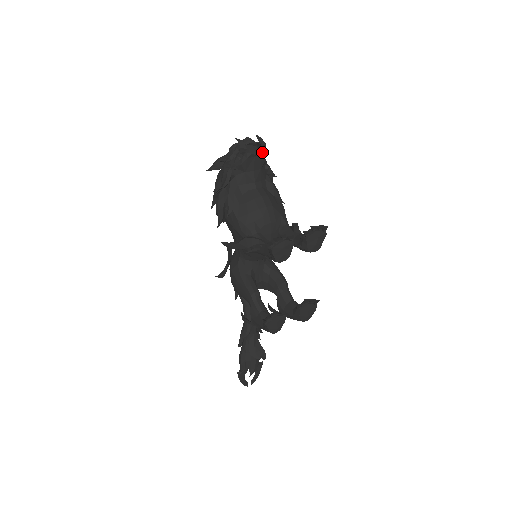
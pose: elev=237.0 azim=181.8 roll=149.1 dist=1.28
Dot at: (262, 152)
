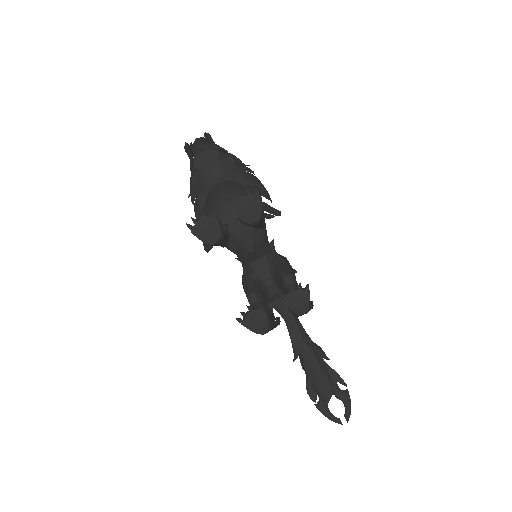
Dot at: (213, 146)
